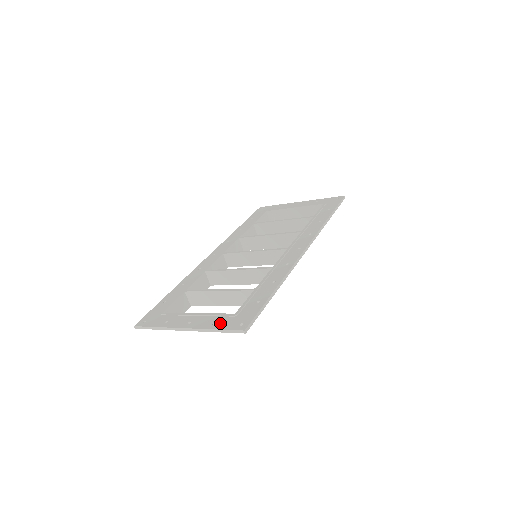
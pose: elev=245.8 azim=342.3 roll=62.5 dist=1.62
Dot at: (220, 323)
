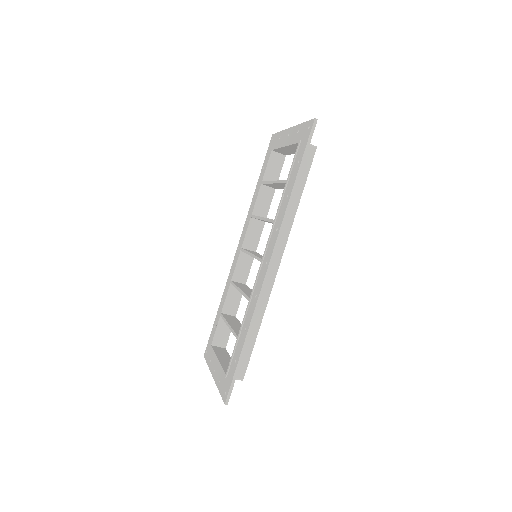
Dot at: (221, 383)
